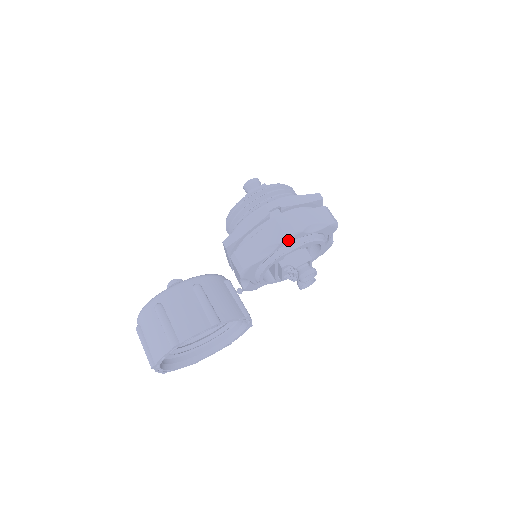
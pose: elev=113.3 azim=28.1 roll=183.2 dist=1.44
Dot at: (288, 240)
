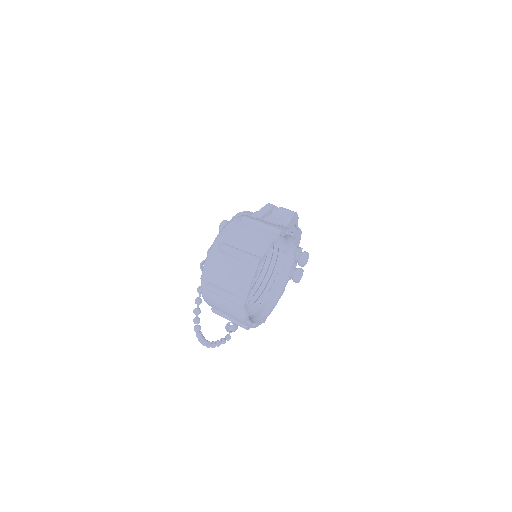
Dot at: (294, 219)
